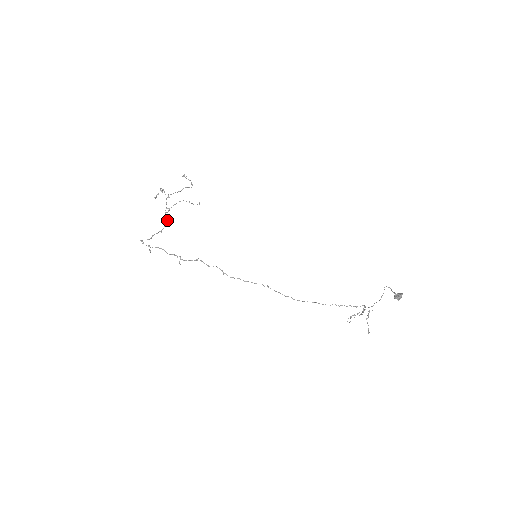
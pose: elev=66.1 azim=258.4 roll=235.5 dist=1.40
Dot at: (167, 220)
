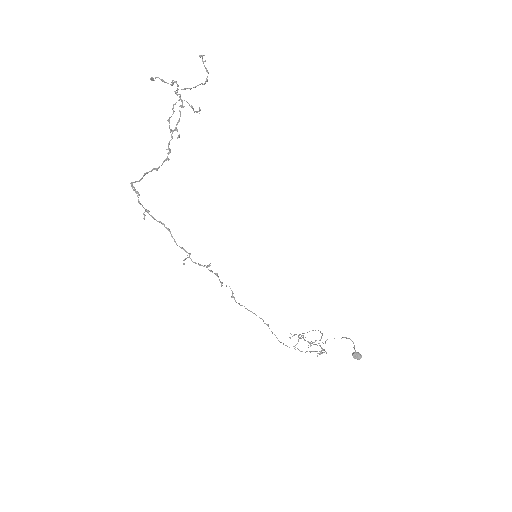
Dot at: (170, 150)
